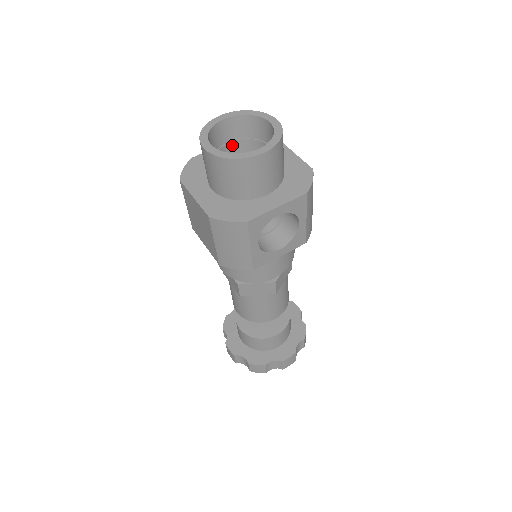
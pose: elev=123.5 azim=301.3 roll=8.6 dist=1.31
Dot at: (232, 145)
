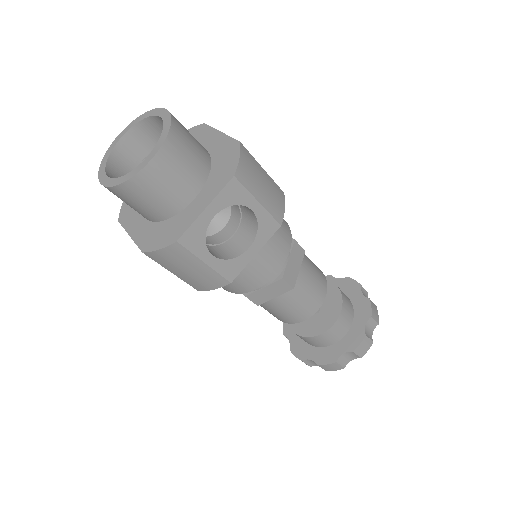
Dot at: occluded
